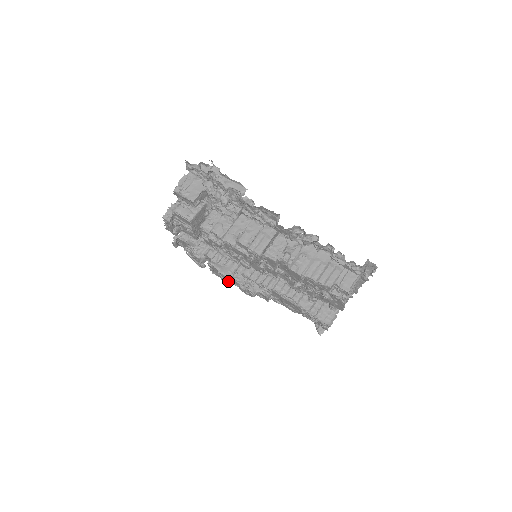
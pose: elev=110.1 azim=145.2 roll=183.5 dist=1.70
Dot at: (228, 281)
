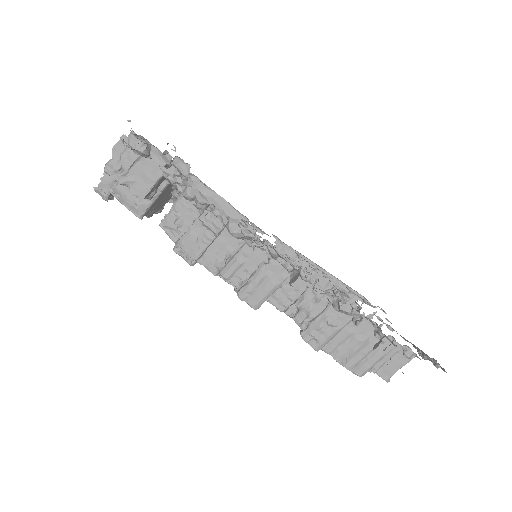
Dot at: occluded
